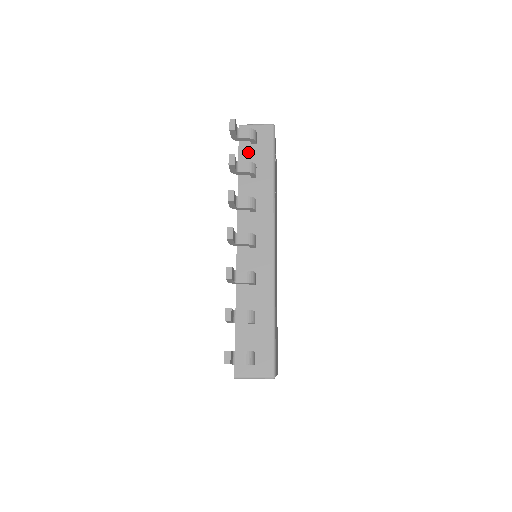
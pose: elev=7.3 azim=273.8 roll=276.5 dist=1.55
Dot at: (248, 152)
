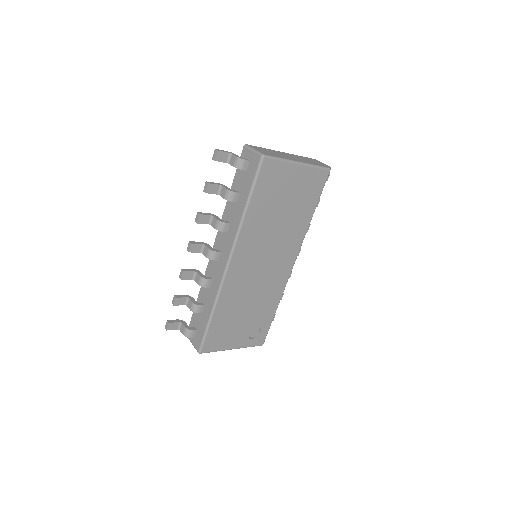
Dot at: (240, 175)
